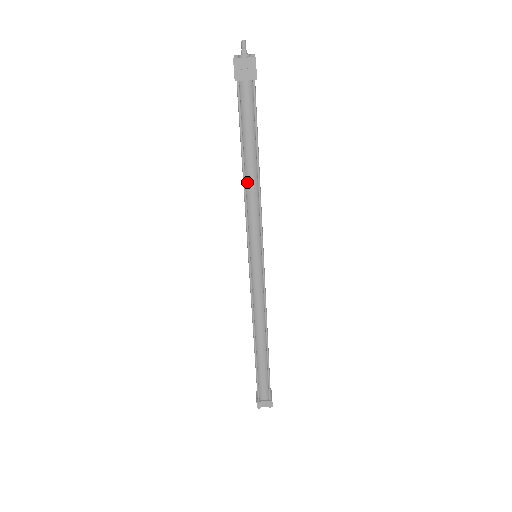
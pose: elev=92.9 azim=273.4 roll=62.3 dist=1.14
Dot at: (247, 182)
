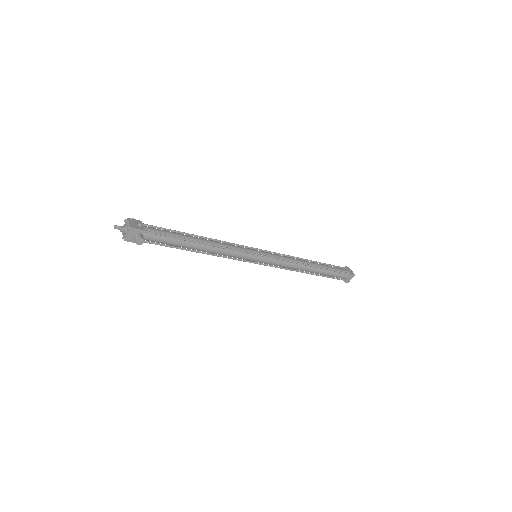
Dot at: (207, 252)
